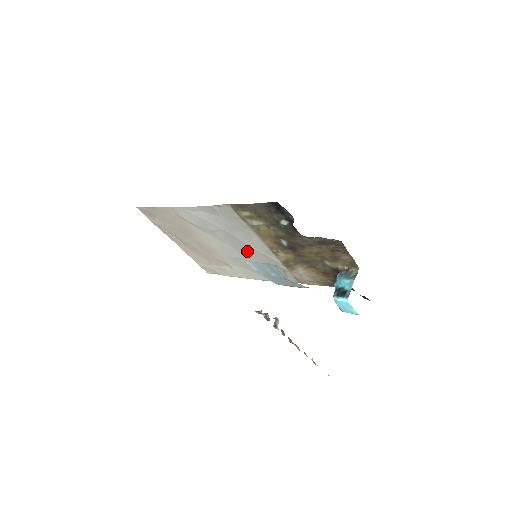
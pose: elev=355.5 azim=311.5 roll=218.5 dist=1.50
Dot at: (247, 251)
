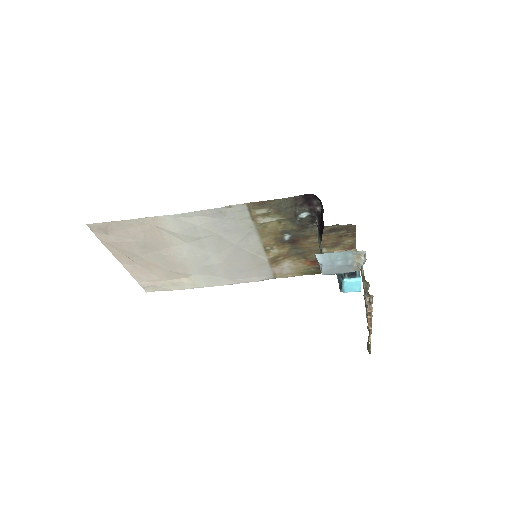
Dot at: (232, 254)
